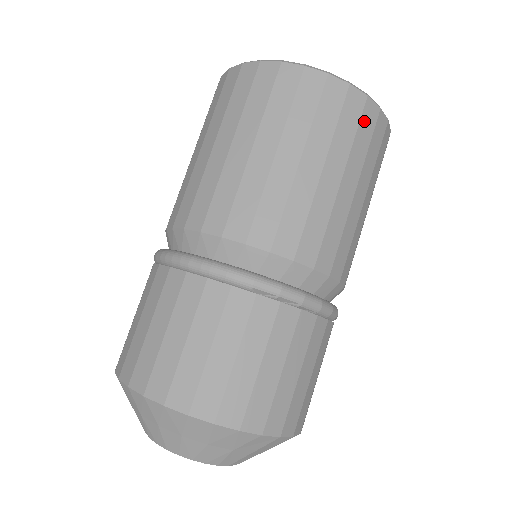
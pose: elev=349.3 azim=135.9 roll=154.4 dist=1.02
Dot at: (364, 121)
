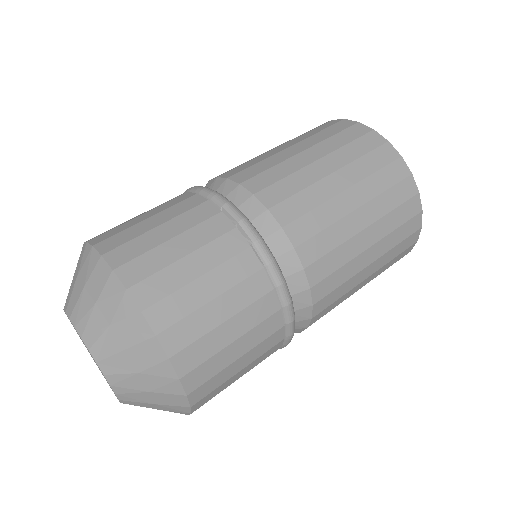
Dot at: (390, 169)
